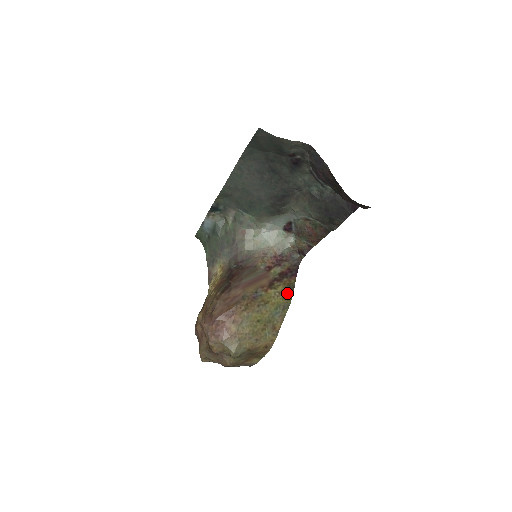
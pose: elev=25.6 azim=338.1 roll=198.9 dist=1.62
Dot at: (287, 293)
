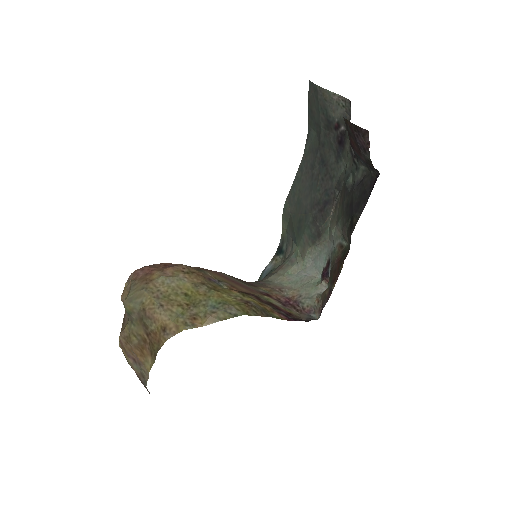
Dot at: (251, 306)
